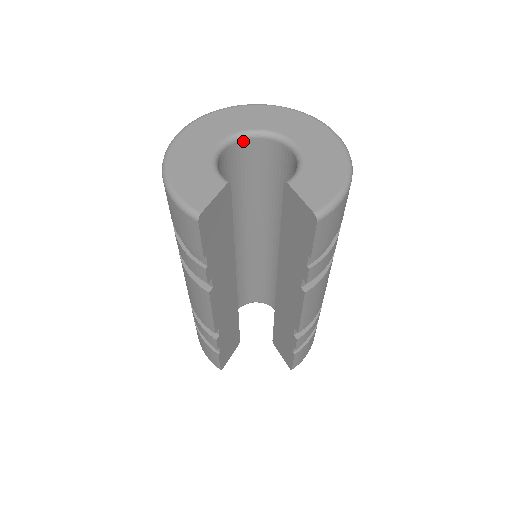
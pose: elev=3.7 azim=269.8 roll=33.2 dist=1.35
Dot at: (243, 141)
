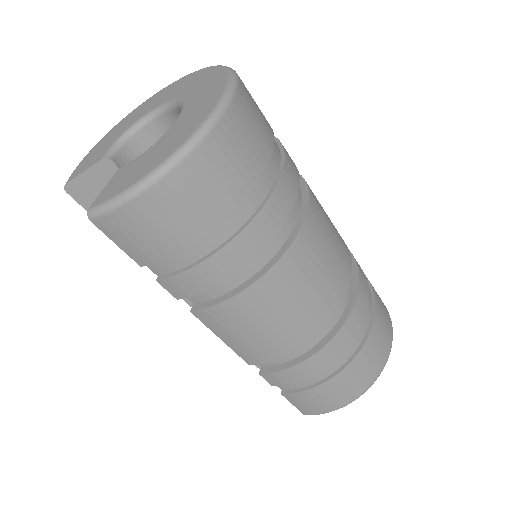
Dot at: (172, 113)
